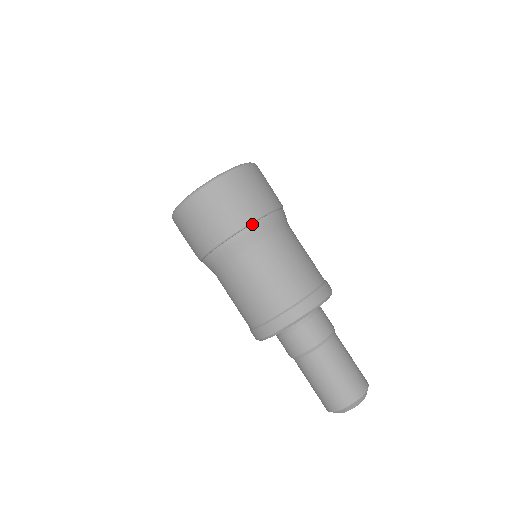
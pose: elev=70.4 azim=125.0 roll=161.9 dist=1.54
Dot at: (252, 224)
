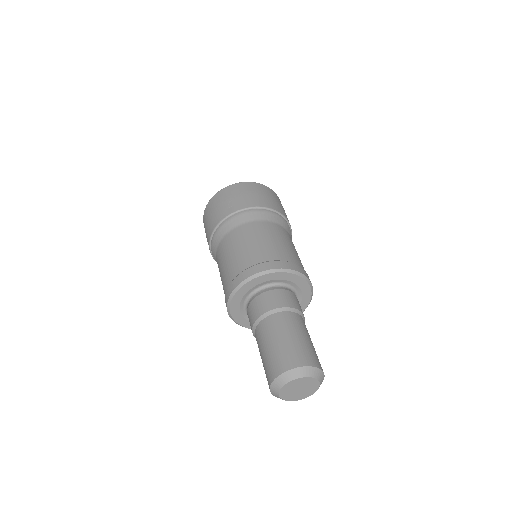
Dot at: (268, 210)
